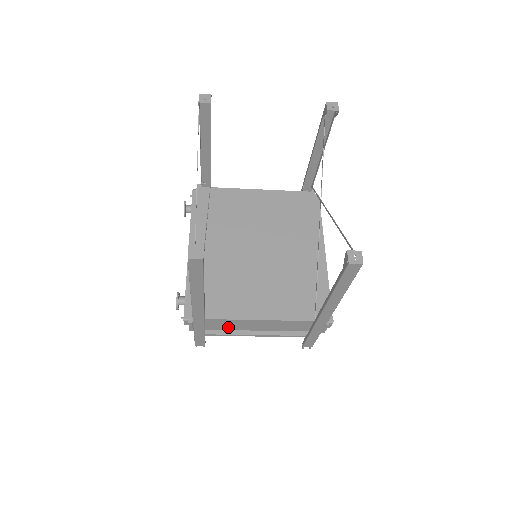
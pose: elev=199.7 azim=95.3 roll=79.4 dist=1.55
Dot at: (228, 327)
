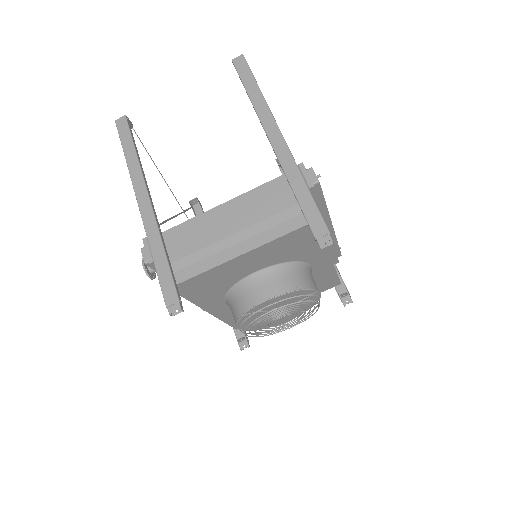
Dot at: (195, 243)
